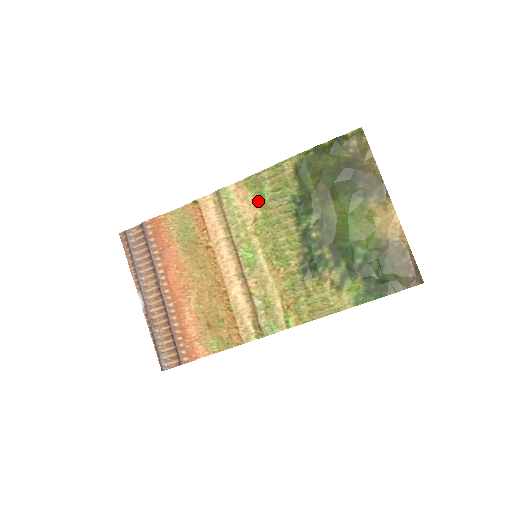
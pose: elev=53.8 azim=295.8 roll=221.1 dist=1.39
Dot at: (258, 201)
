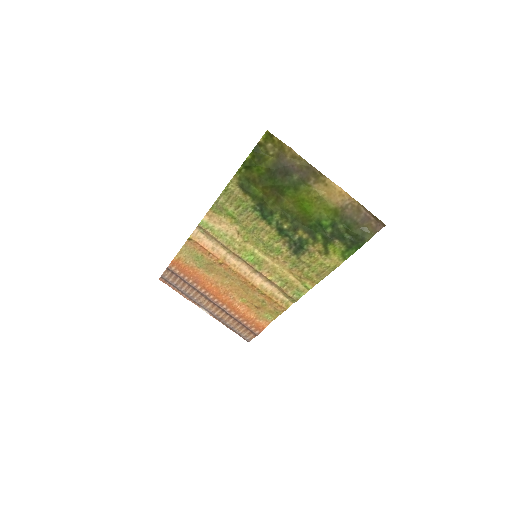
Dot at: (231, 220)
